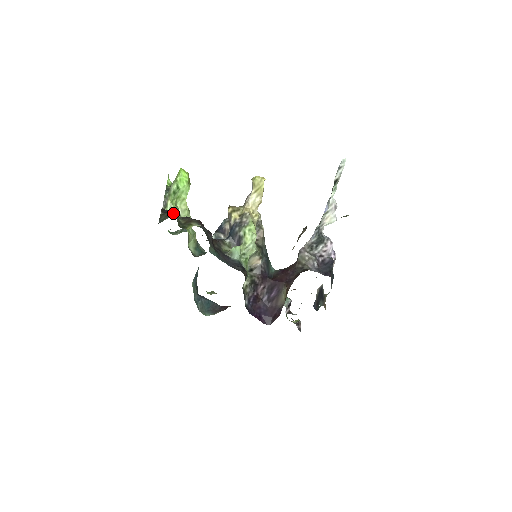
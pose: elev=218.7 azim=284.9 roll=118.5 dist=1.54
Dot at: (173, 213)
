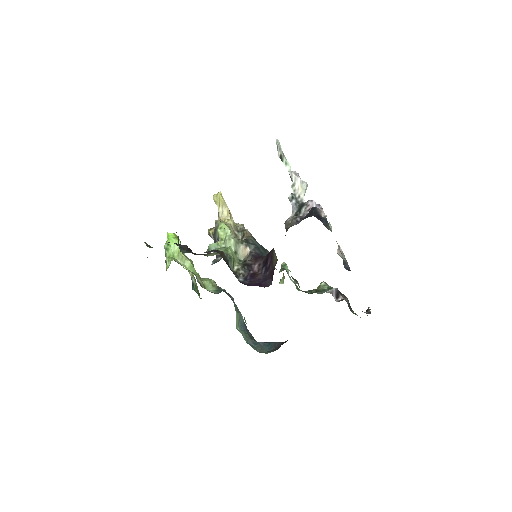
Dot at: occluded
